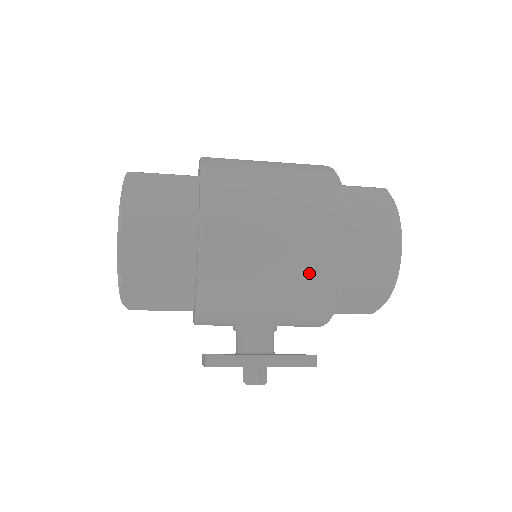
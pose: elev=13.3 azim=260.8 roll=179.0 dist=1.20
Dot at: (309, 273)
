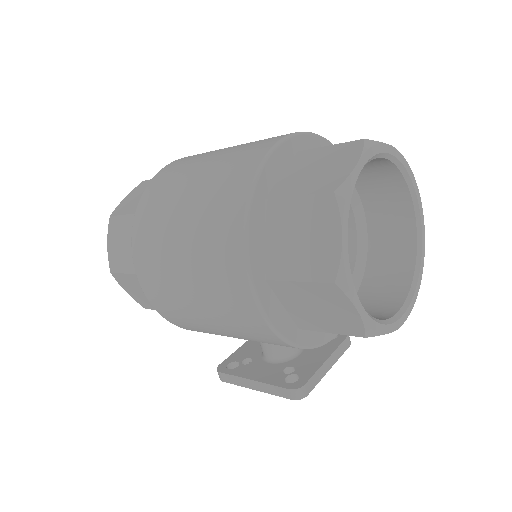
Dot at: (243, 330)
